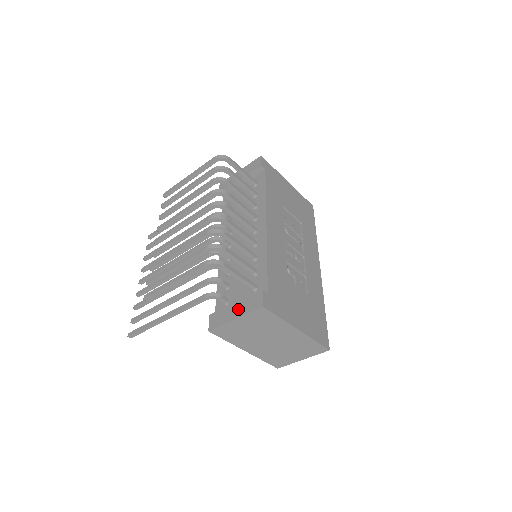
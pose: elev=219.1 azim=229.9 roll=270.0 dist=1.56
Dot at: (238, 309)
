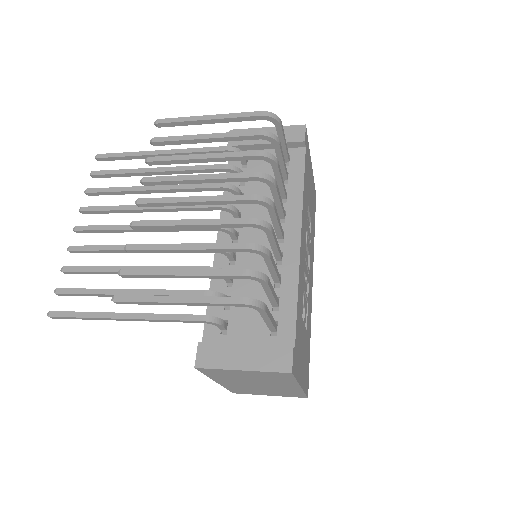
Dot at: (250, 357)
